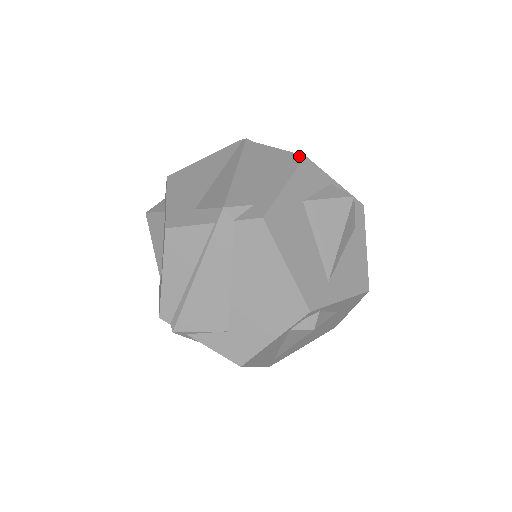
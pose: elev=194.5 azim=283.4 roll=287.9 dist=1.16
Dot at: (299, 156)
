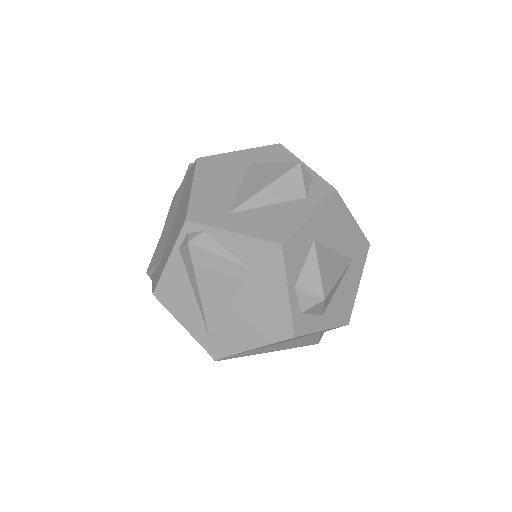
Dot at: occluded
